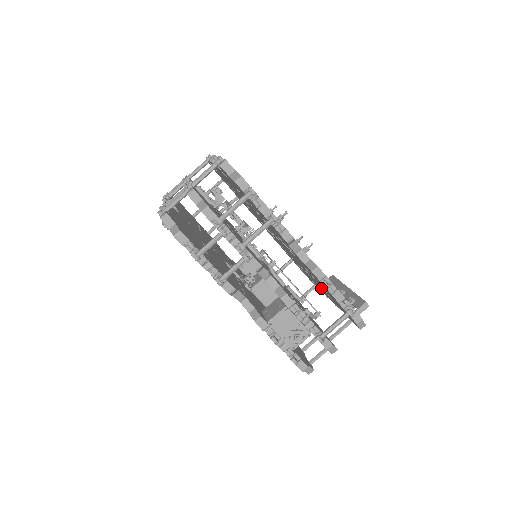
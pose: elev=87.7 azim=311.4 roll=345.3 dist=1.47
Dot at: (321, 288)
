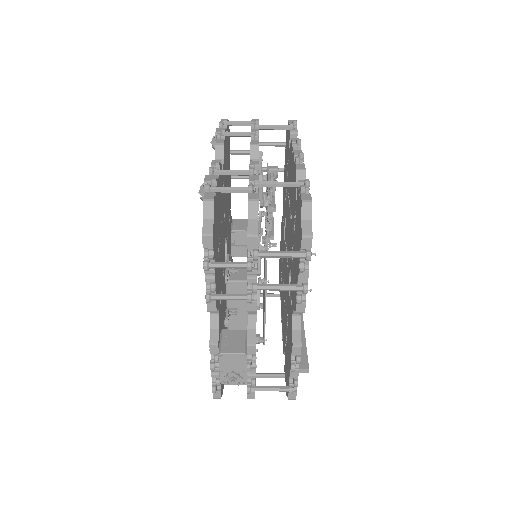
Dot at: (284, 325)
